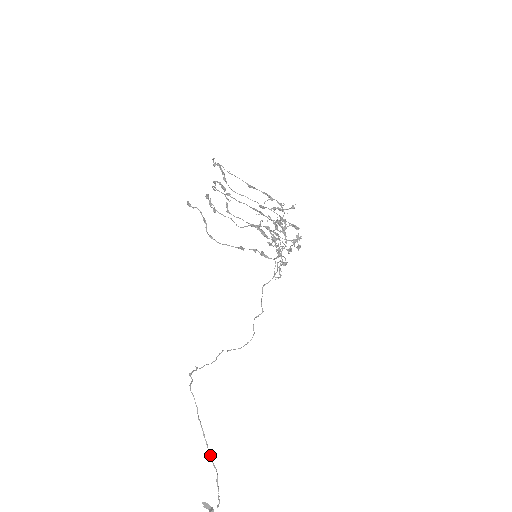
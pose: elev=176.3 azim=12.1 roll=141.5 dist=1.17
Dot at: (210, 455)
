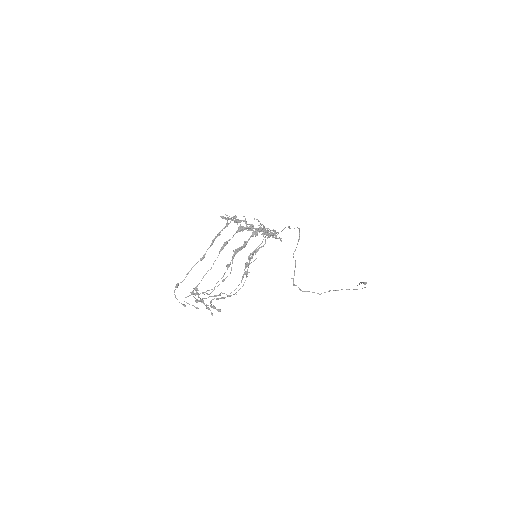
Dot at: occluded
